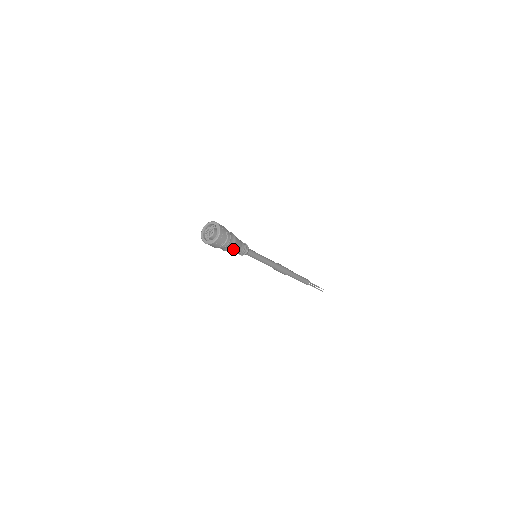
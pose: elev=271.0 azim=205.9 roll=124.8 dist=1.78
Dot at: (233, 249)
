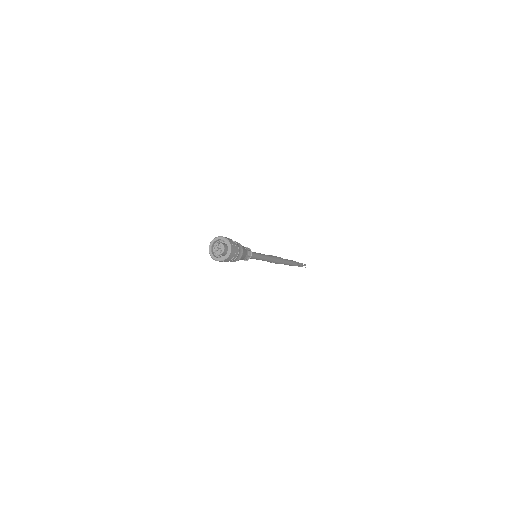
Dot at: occluded
